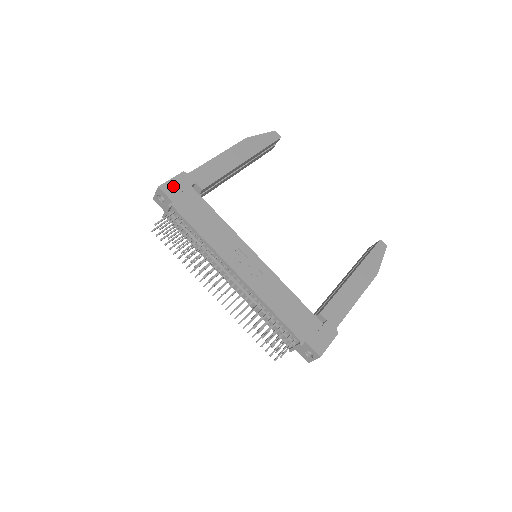
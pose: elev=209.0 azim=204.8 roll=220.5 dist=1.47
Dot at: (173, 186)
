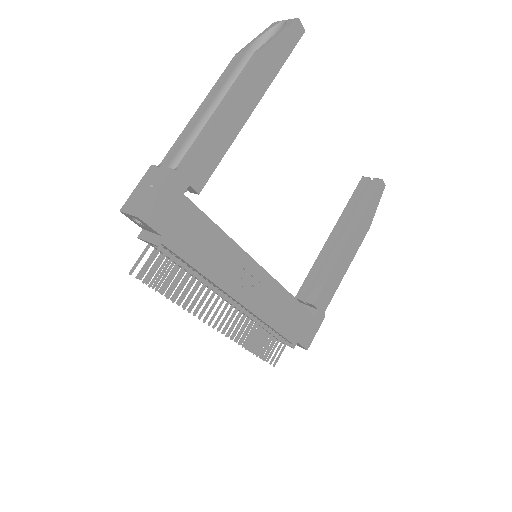
Dot at: (159, 206)
